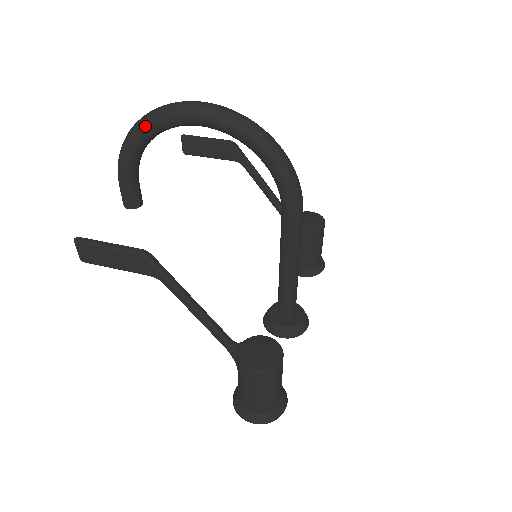
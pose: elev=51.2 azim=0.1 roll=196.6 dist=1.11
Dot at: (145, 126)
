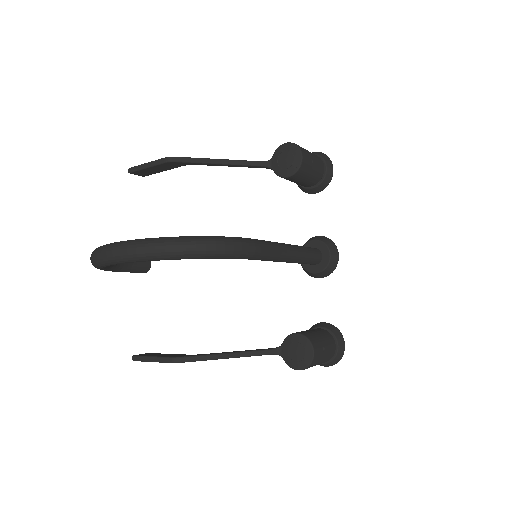
Dot at: (98, 268)
